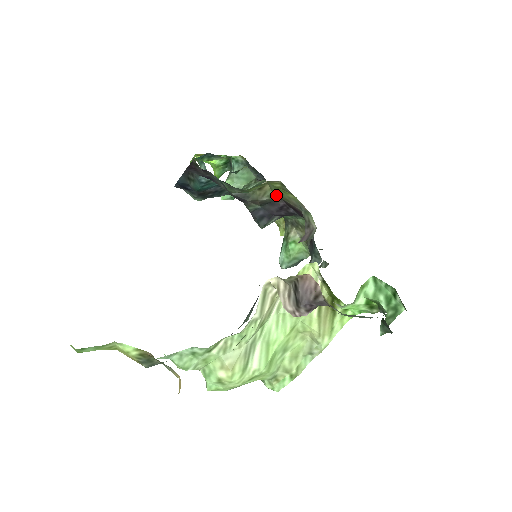
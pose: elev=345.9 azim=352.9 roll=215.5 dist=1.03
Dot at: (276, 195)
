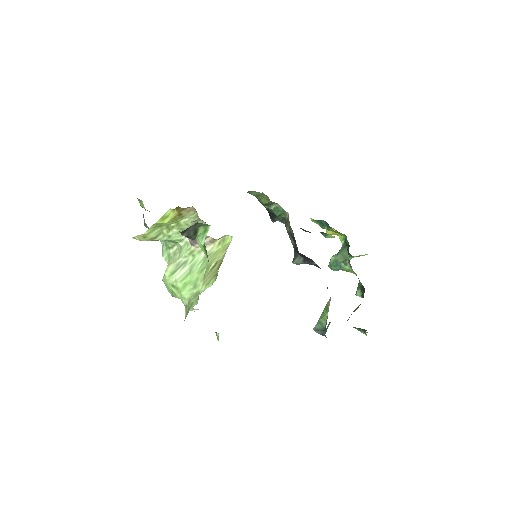
Dot at: occluded
